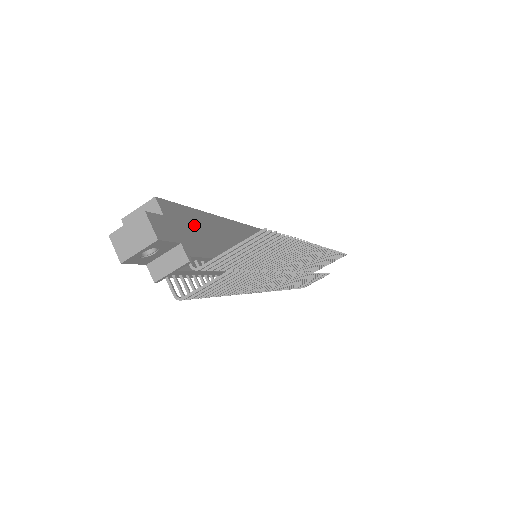
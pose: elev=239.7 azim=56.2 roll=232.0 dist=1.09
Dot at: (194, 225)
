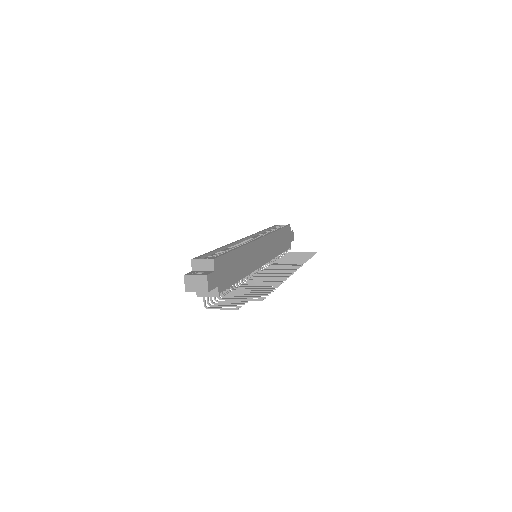
Dot at: (227, 266)
